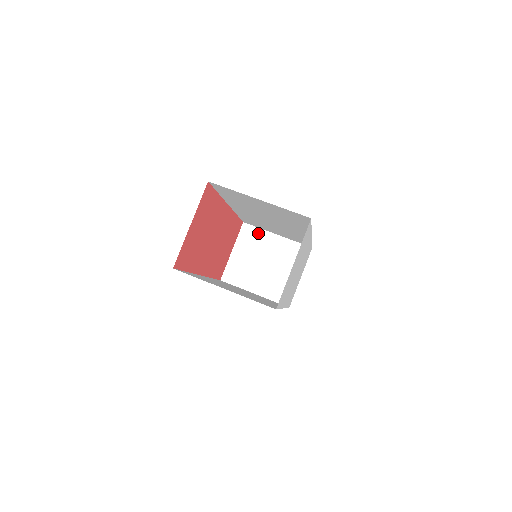
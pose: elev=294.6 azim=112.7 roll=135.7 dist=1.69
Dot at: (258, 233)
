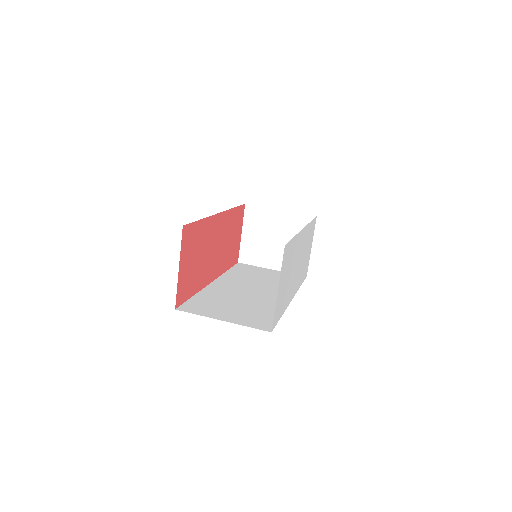
Dot at: (262, 212)
